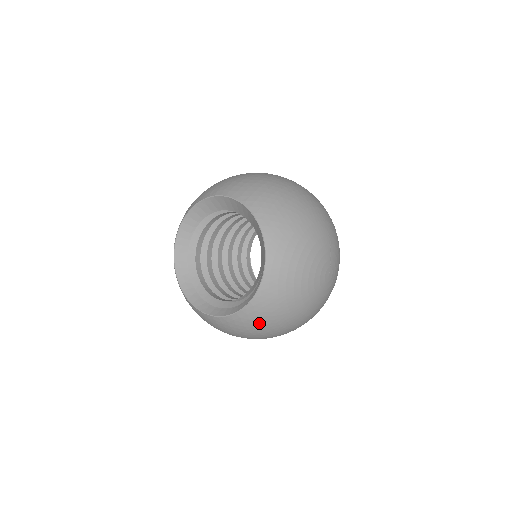
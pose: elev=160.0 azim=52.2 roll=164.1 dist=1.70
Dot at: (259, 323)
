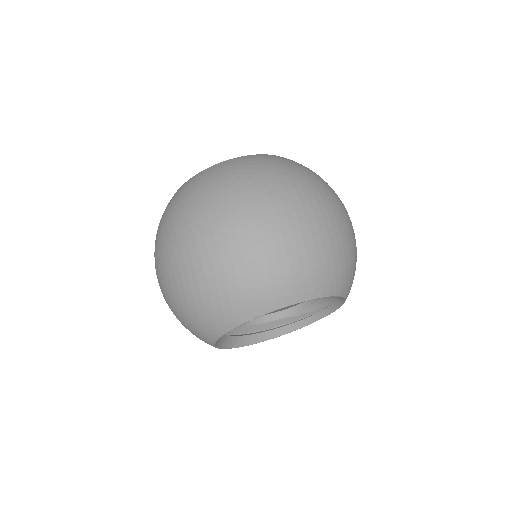
Dot at: occluded
